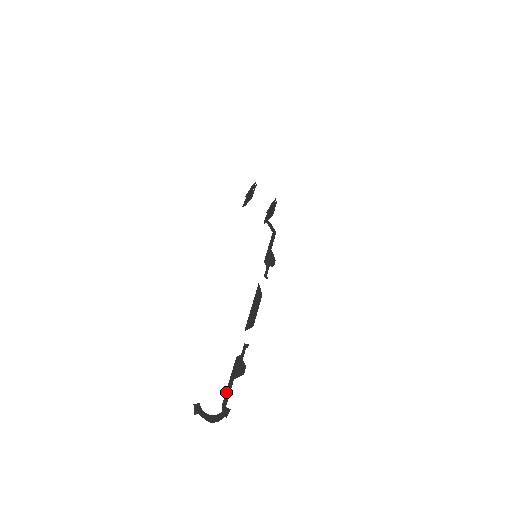
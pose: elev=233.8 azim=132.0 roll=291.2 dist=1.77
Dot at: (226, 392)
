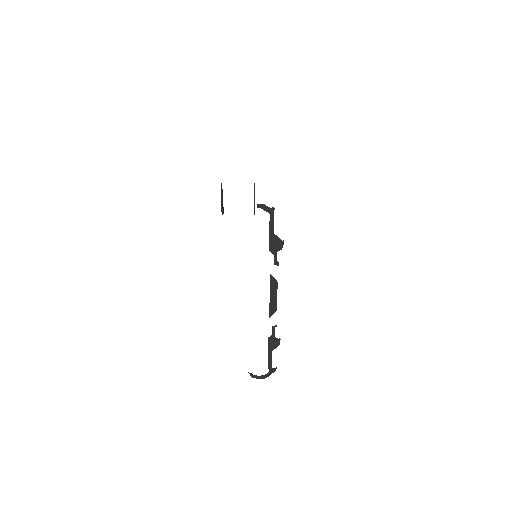
Dot at: (268, 360)
